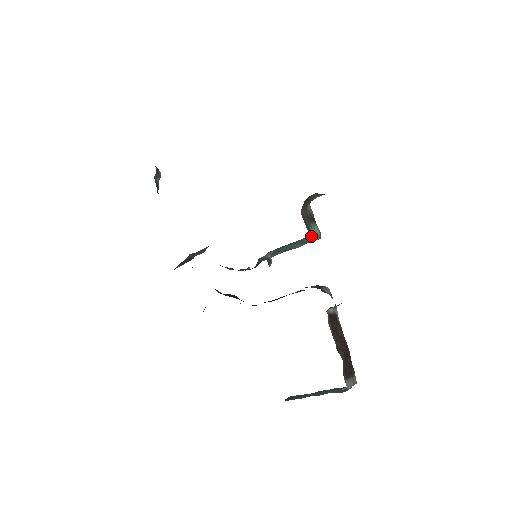
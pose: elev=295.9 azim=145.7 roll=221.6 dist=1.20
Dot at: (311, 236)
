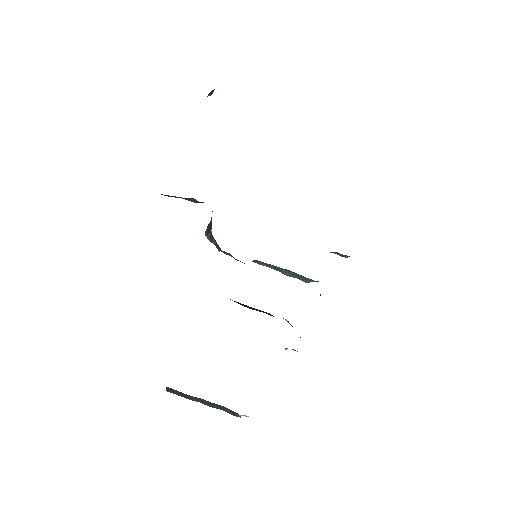
Dot at: (316, 281)
